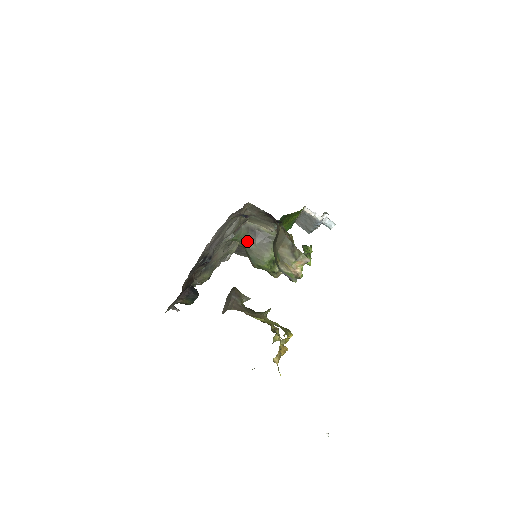
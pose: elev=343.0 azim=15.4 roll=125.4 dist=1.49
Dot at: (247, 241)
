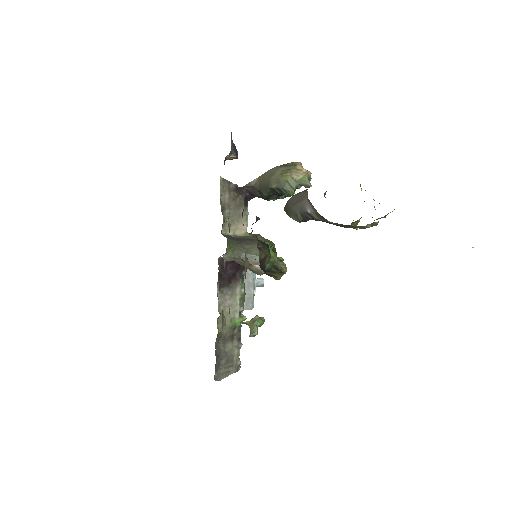
Dot at: (238, 247)
